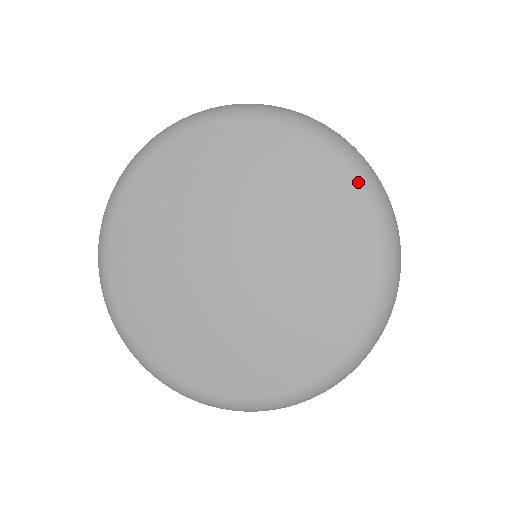
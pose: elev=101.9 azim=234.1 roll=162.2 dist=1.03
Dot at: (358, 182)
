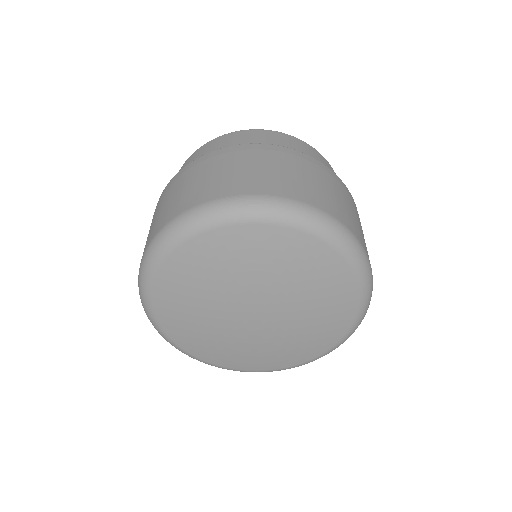
Dot at: (356, 319)
